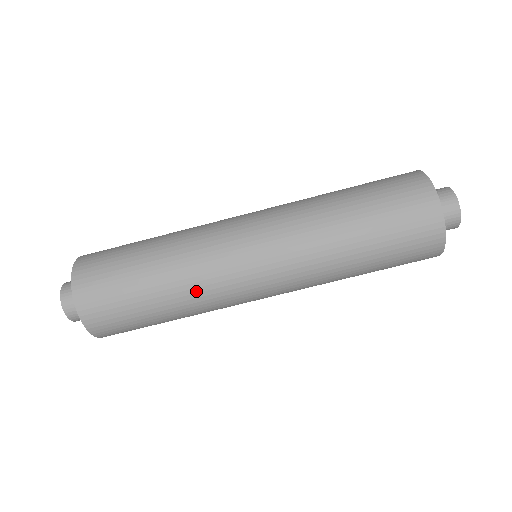
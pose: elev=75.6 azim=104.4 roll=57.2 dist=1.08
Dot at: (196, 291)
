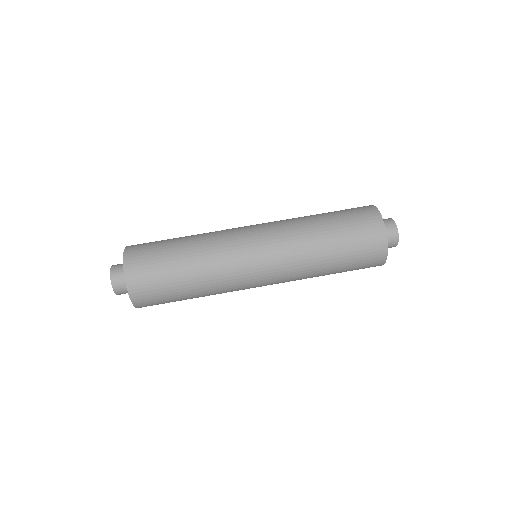
Dot at: (217, 289)
